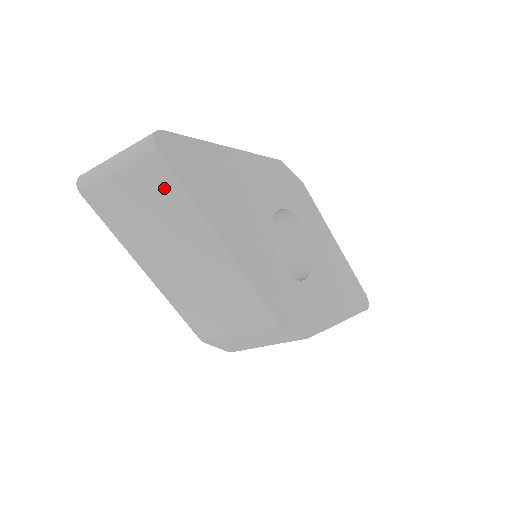
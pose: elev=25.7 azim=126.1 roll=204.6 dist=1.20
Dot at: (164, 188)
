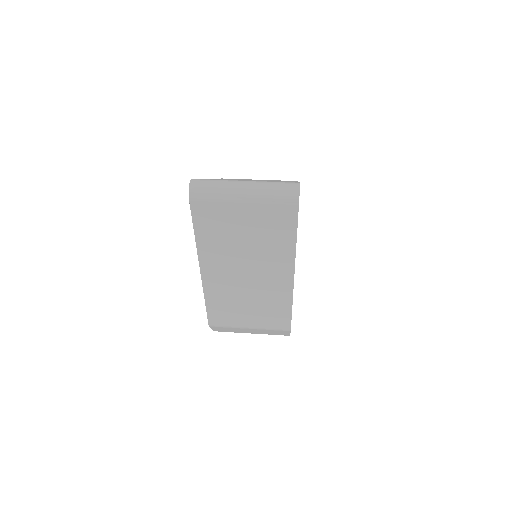
Dot at: (279, 227)
